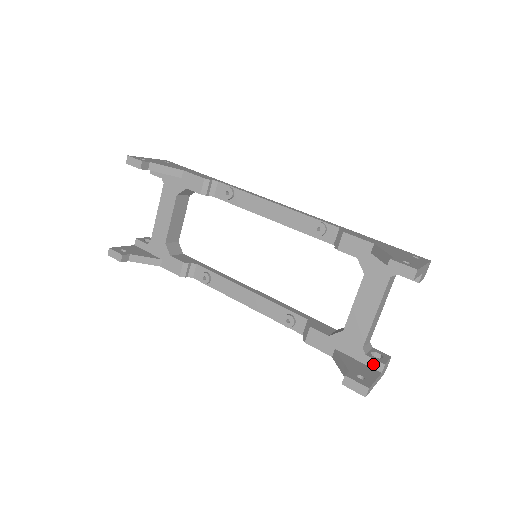
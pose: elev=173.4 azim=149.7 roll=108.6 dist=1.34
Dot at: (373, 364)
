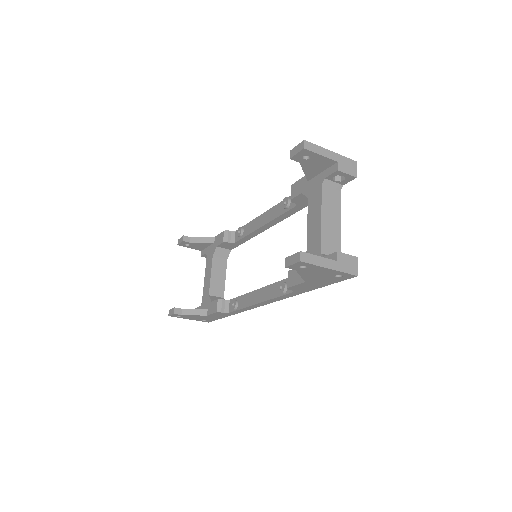
Dot at: occluded
